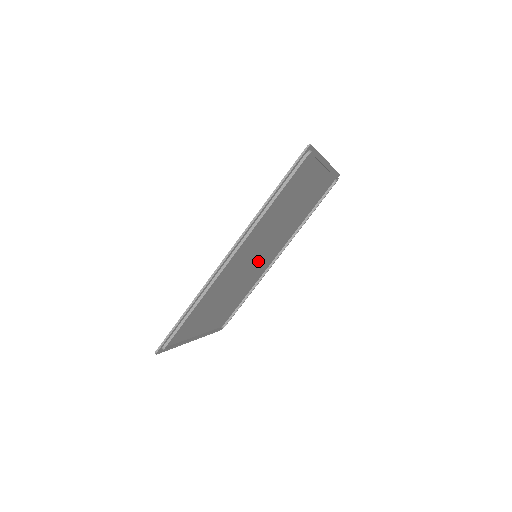
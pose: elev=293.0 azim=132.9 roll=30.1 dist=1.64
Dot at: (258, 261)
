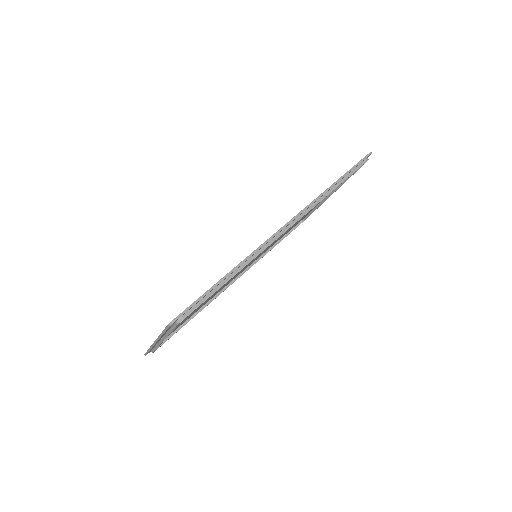
Dot at: occluded
